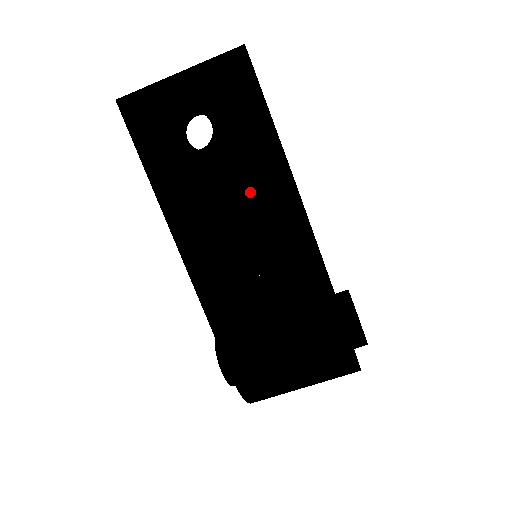
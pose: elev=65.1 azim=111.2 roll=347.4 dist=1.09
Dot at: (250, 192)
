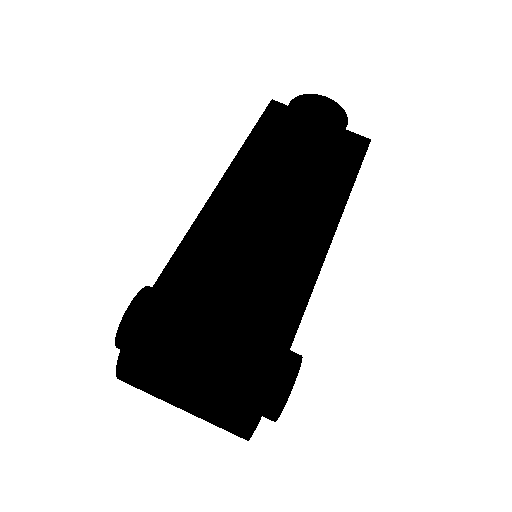
Dot at: occluded
